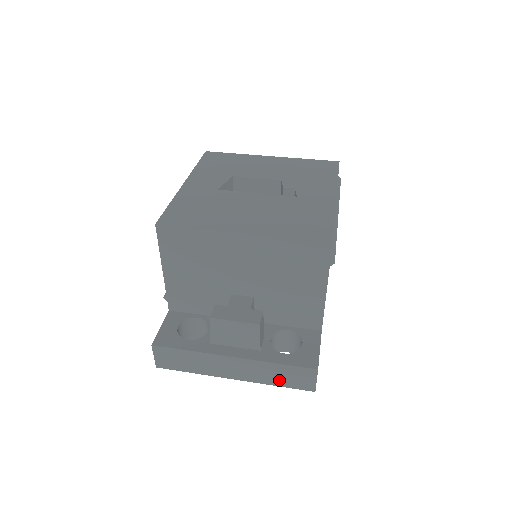
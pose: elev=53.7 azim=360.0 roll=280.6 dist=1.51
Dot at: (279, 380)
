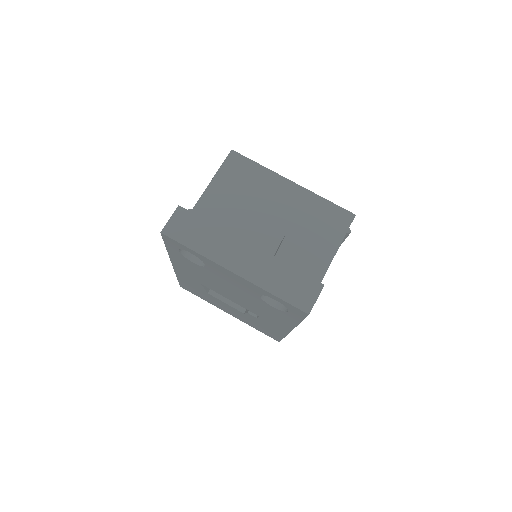
Dot at: (280, 288)
